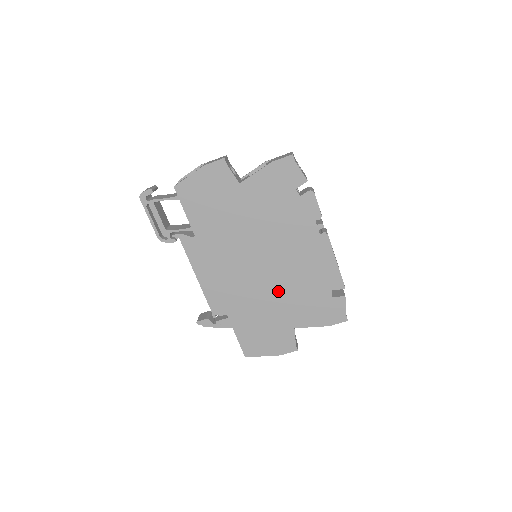
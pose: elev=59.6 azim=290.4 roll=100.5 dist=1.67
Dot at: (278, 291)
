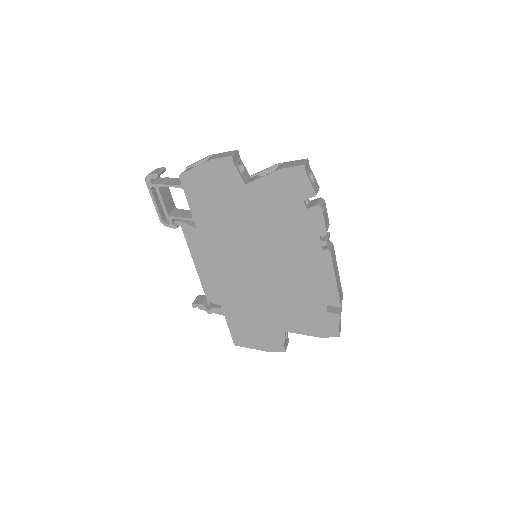
Dot at: (273, 295)
